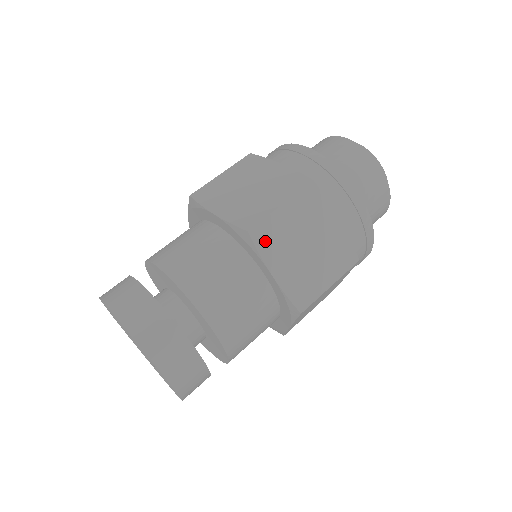
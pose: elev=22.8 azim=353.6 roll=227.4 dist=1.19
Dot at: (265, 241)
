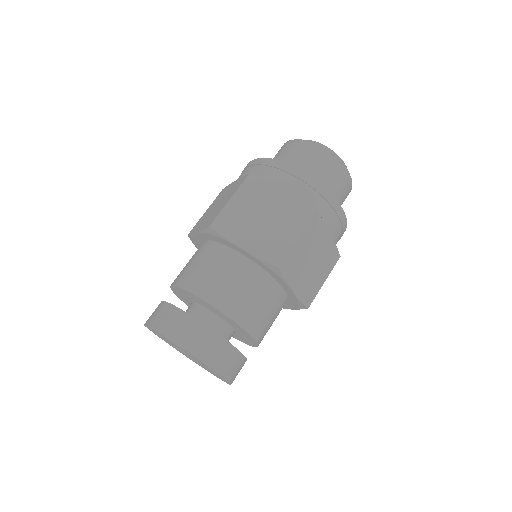
Dot at: (226, 228)
